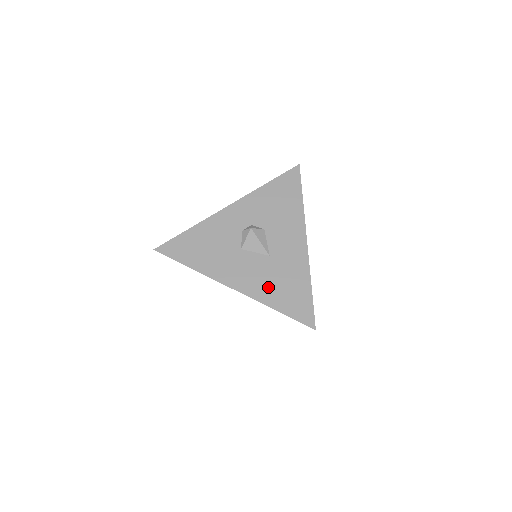
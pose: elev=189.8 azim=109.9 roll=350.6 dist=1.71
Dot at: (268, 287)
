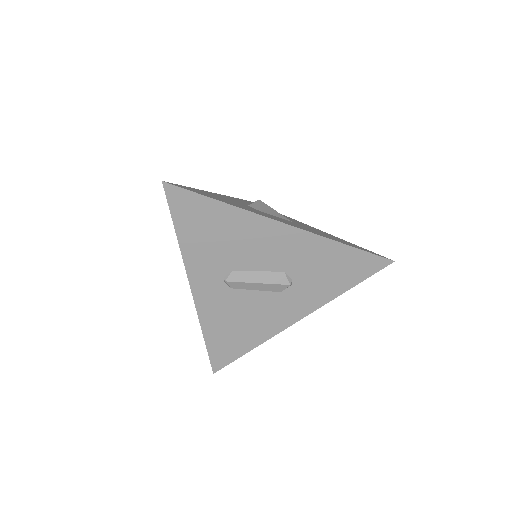
Dot at: occluded
